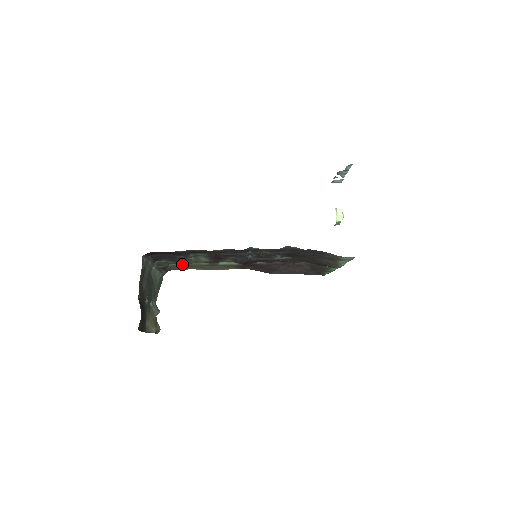
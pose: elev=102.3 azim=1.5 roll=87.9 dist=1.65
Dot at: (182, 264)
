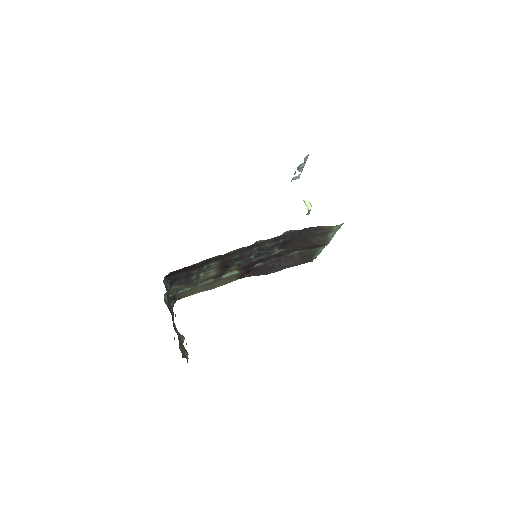
Dot at: (189, 288)
